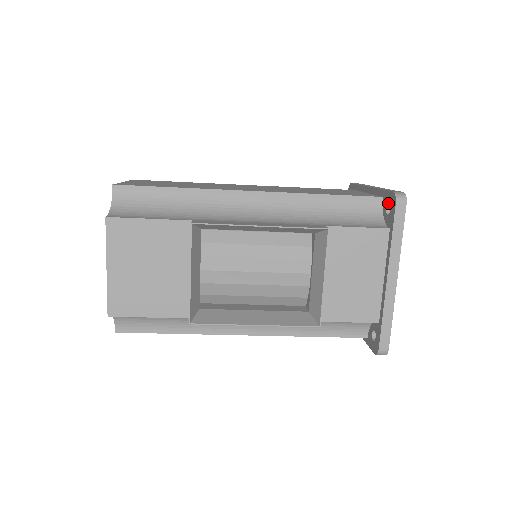
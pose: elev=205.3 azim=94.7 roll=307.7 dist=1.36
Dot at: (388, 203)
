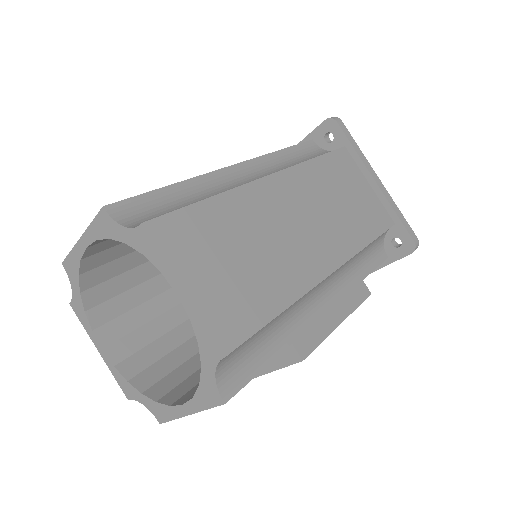
Dot at: (400, 239)
